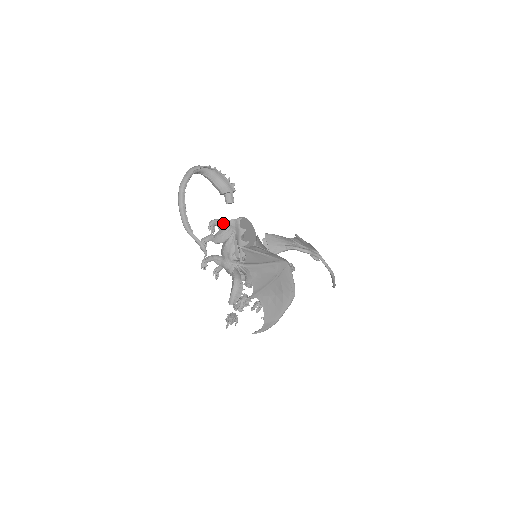
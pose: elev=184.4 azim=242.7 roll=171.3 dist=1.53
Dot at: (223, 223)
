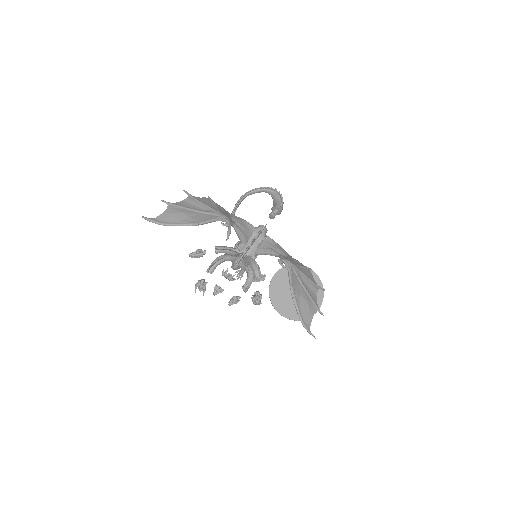
Dot at: occluded
